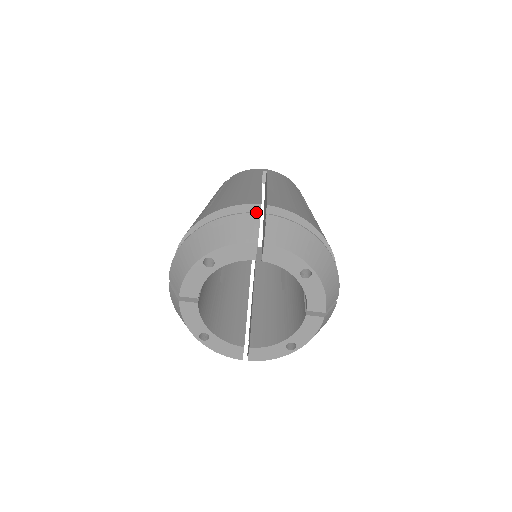
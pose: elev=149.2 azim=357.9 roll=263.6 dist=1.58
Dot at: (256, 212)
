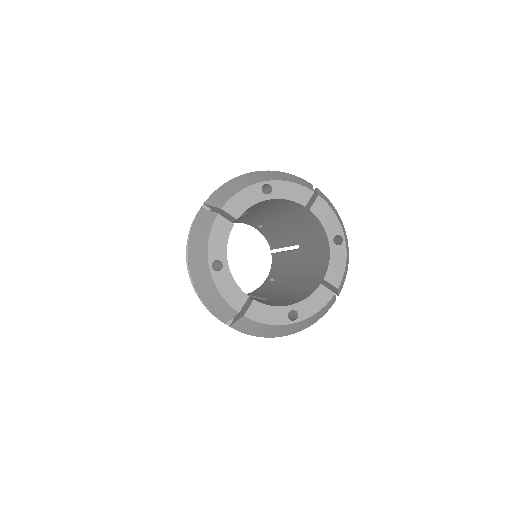
Dot at: (308, 182)
